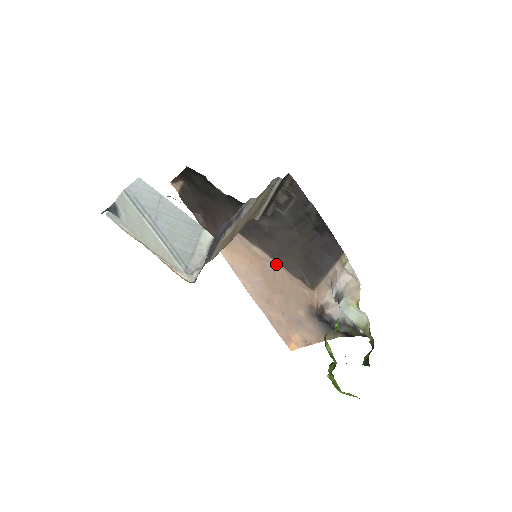
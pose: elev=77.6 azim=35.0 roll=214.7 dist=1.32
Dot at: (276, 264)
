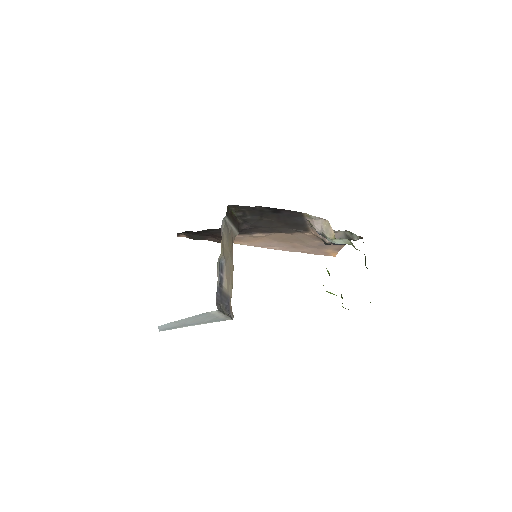
Dot at: (275, 234)
